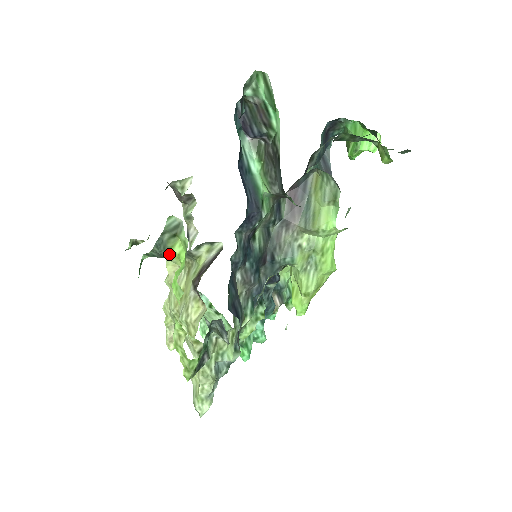
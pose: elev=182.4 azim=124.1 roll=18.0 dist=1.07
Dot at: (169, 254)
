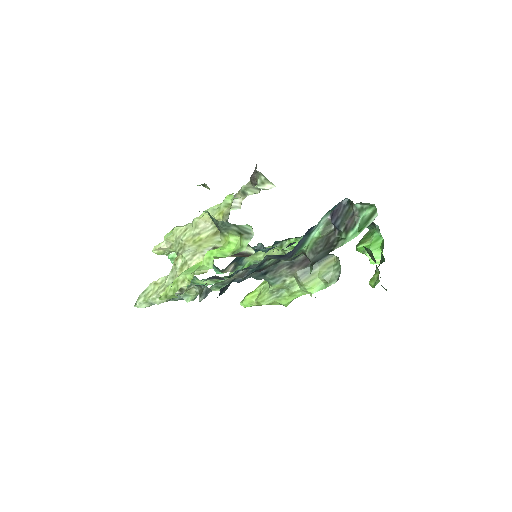
Dot at: (224, 233)
